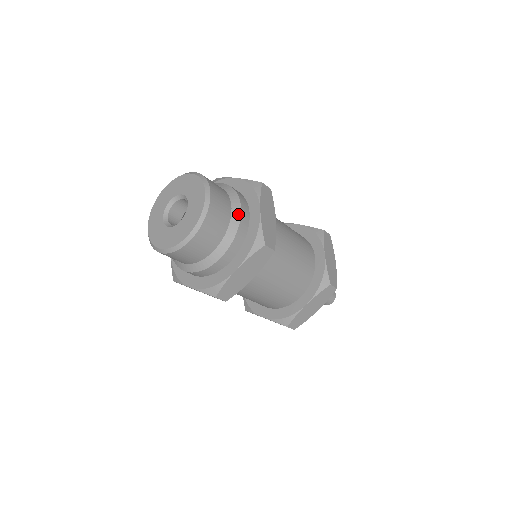
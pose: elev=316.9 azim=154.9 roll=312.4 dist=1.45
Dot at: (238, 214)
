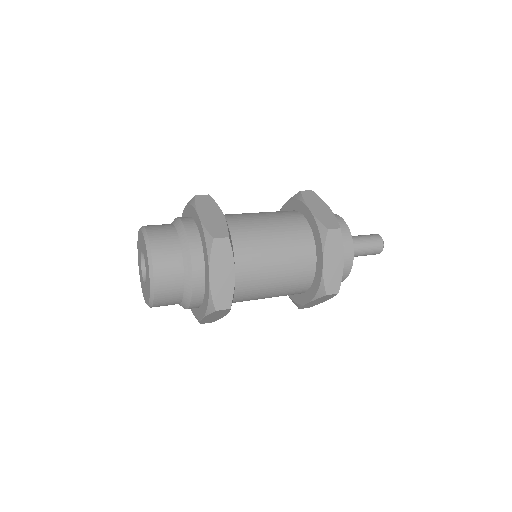
Dot at: (190, 279)
